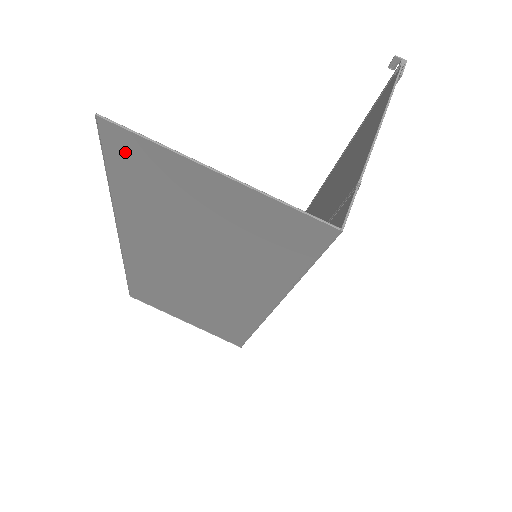
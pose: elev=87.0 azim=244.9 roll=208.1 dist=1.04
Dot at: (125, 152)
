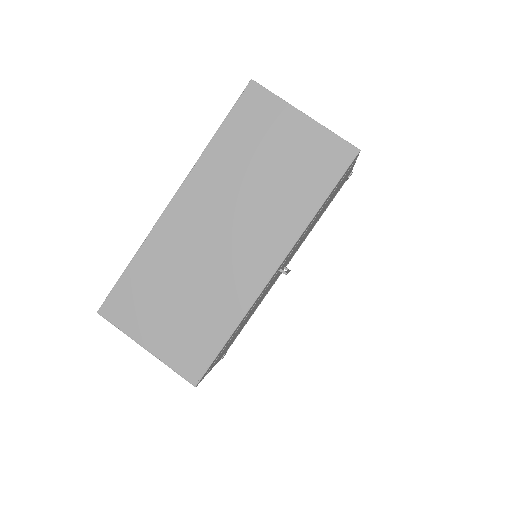
Dot at: (252, 103)
